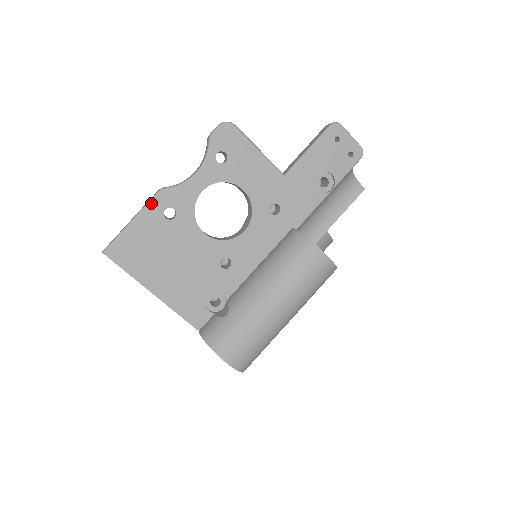
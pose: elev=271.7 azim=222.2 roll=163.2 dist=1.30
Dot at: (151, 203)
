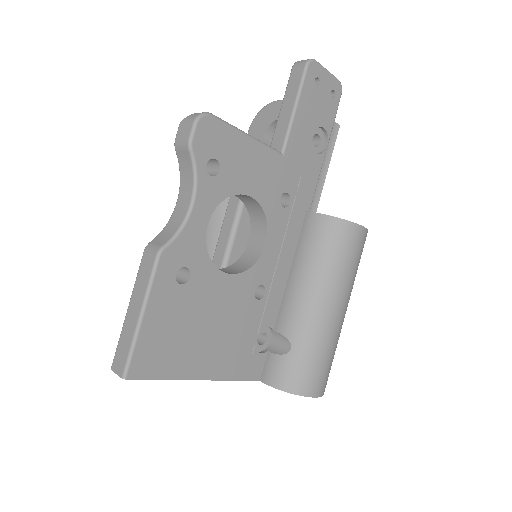
Dot at: (155, 277)
